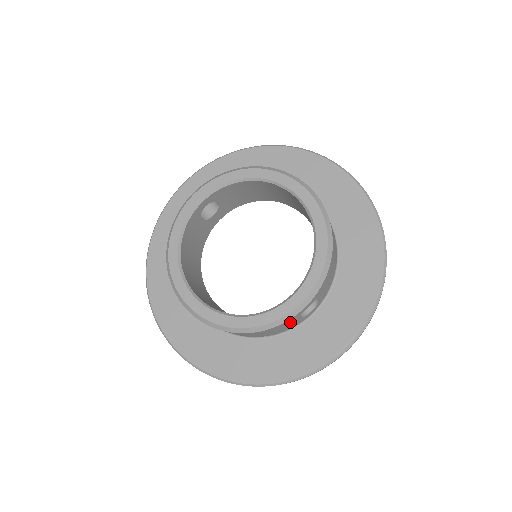
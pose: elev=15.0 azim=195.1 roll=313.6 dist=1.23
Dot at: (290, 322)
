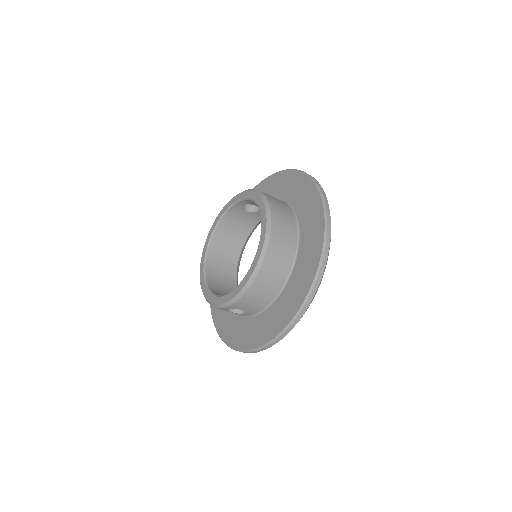
Dot at: occluded
